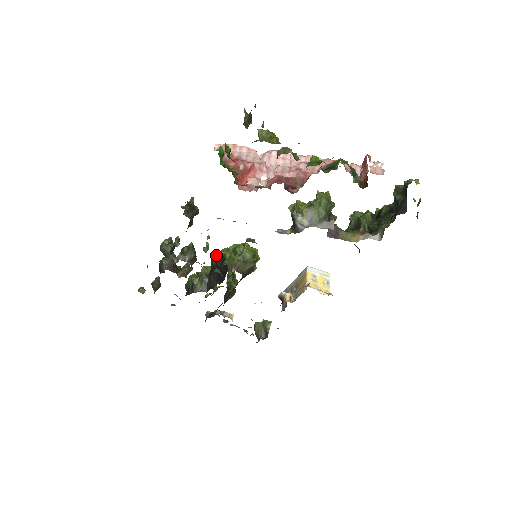
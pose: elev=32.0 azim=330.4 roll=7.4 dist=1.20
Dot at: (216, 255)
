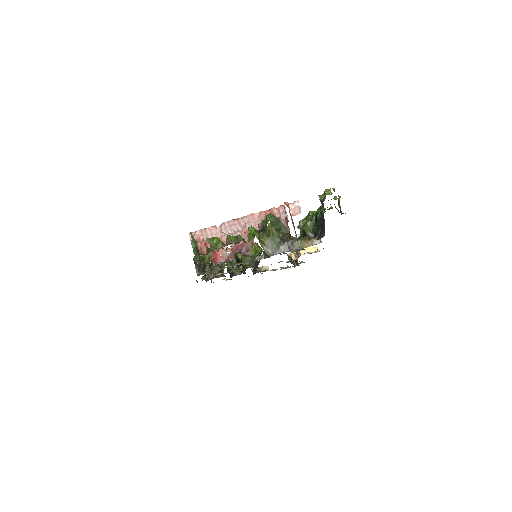
Dot at: occluded
